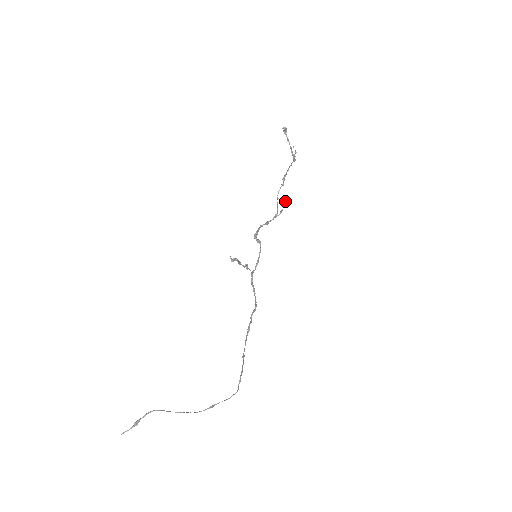
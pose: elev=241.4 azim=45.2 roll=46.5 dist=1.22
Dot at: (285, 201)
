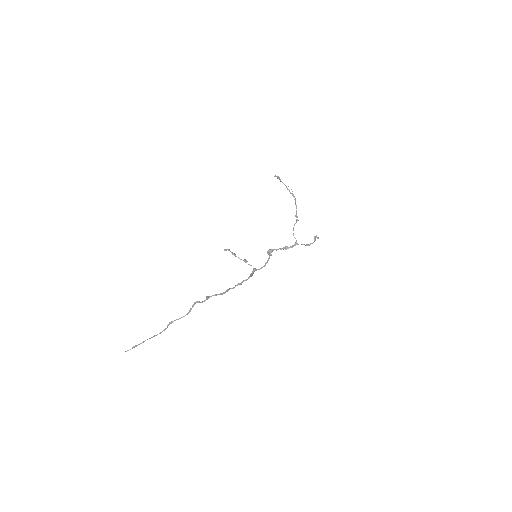
Dot at: (314, 239)
